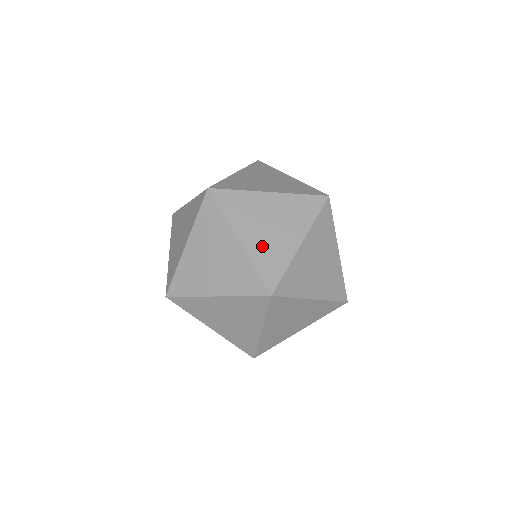
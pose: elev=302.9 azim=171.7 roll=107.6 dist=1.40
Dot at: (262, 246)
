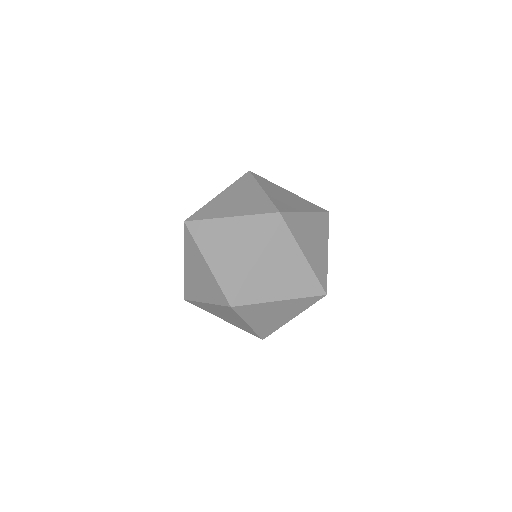
Dot at: (245, 207)
